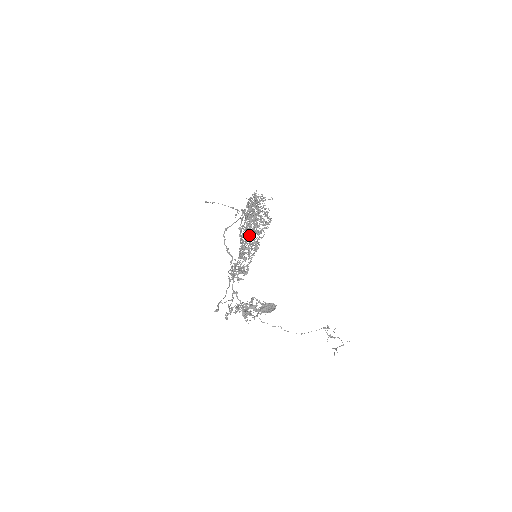
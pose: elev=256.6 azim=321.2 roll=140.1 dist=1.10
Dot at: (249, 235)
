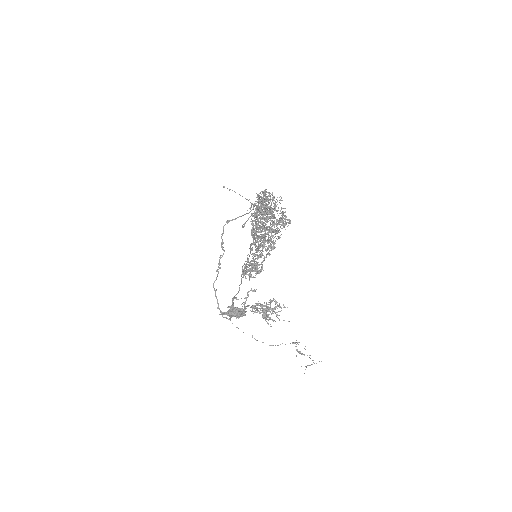
Dot at: occluded
